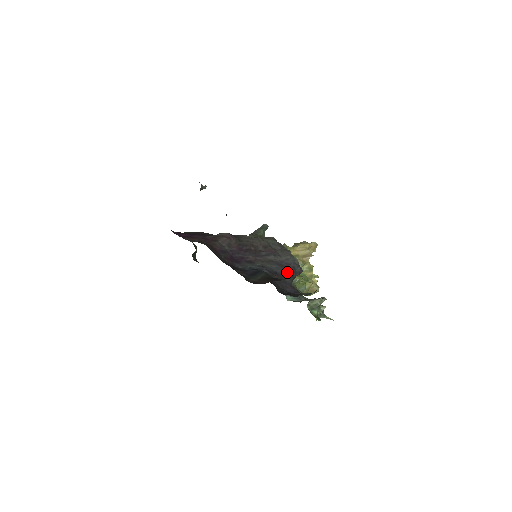
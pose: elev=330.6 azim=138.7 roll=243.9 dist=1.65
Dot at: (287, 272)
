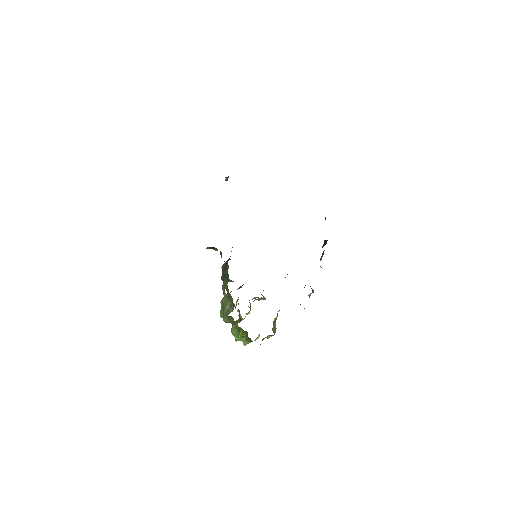
Dot at: occluded
